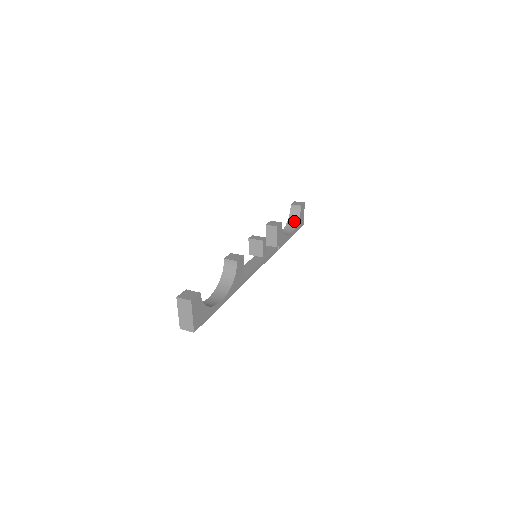
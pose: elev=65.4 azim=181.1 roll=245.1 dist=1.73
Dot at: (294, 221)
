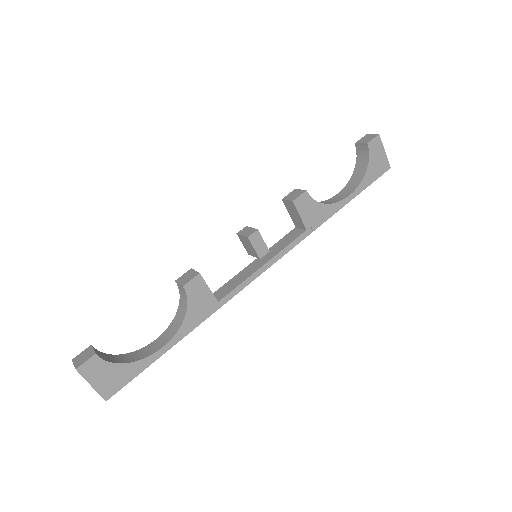
Dot at: (361, 170)
